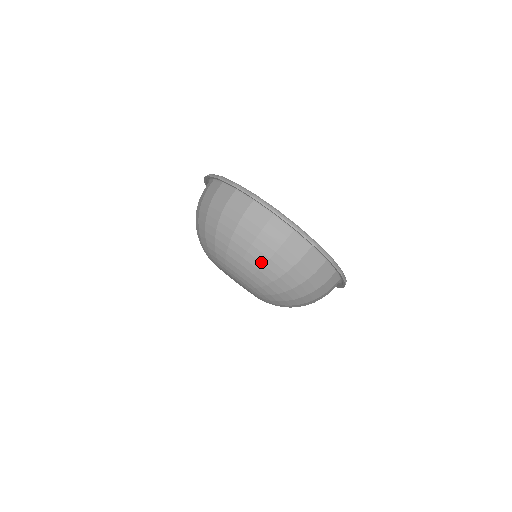
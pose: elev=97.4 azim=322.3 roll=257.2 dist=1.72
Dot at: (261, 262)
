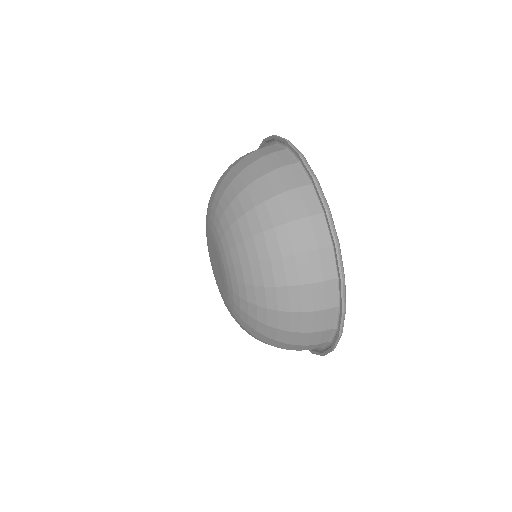
Dot at: (275, 282)
